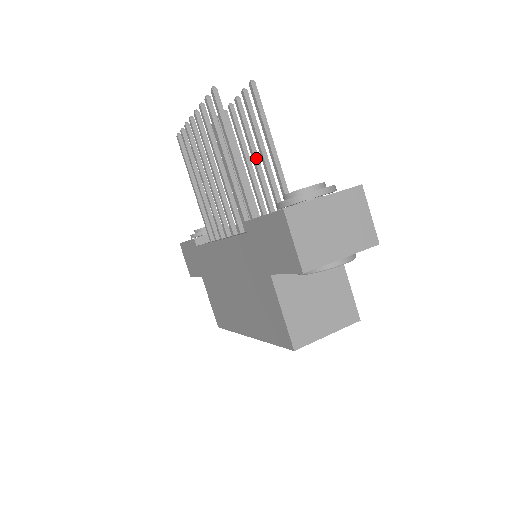
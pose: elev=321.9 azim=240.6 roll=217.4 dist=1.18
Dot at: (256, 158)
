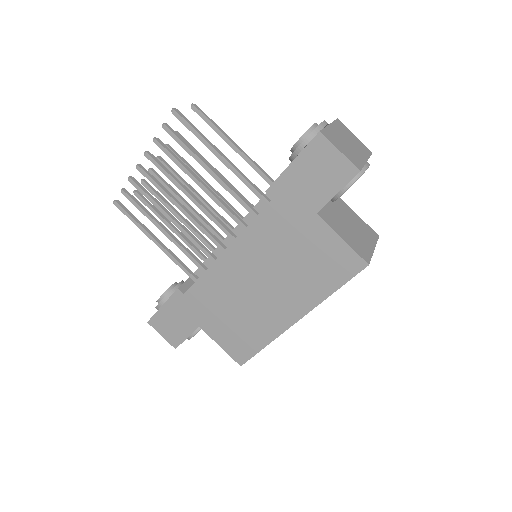
Dot at: (216, 171)
